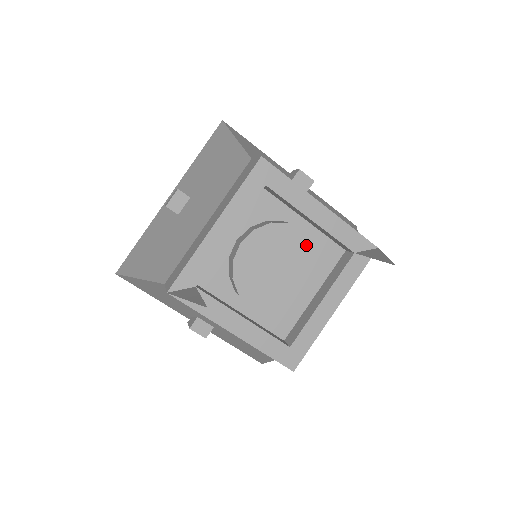
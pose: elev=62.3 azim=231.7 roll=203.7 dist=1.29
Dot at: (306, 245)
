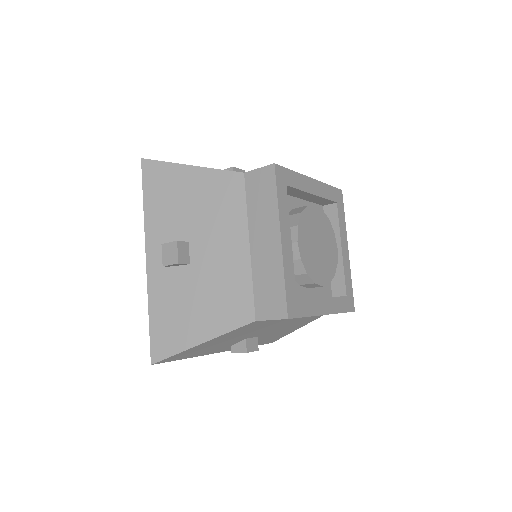
Dot at: (334, 256)
